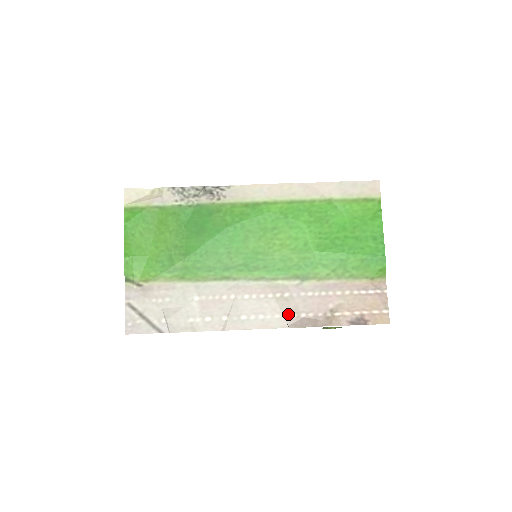
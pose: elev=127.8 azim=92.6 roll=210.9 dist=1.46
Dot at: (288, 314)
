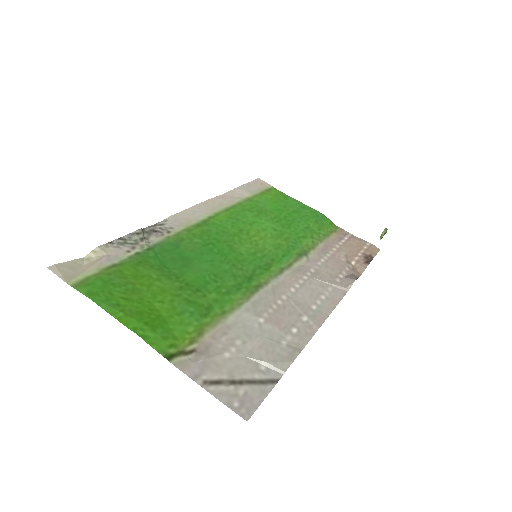
Dot at: (334, 281)
